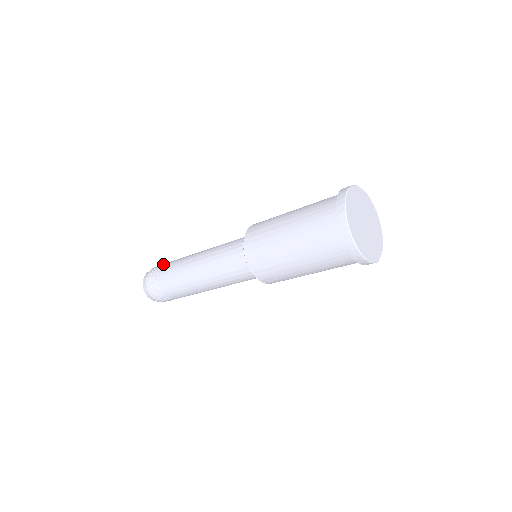
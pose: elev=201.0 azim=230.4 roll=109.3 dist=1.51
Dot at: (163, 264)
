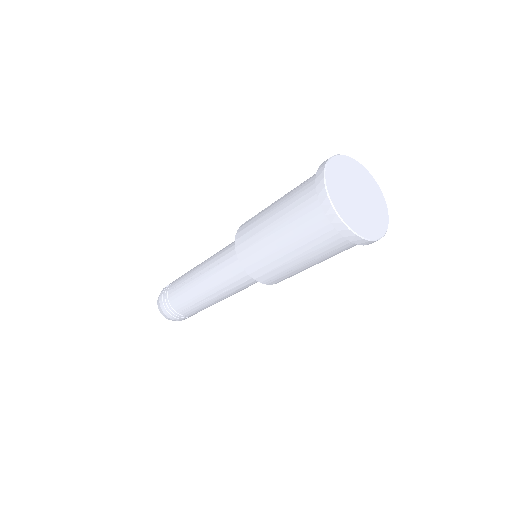
Dot at: (170, 283)
